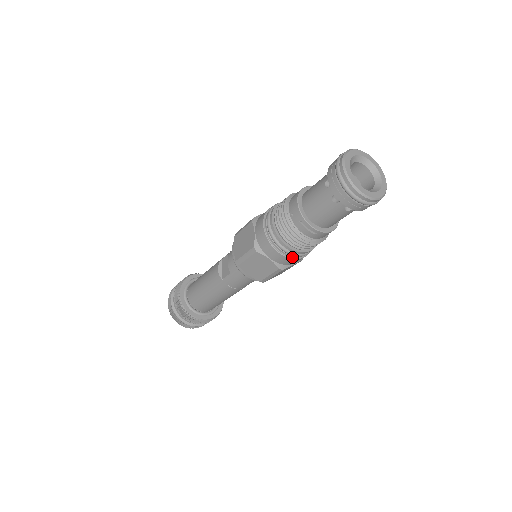
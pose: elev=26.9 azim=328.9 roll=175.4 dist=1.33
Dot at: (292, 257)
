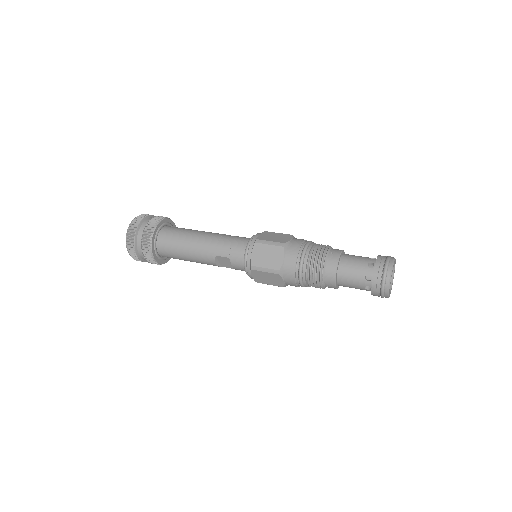
Dot at: occluded
